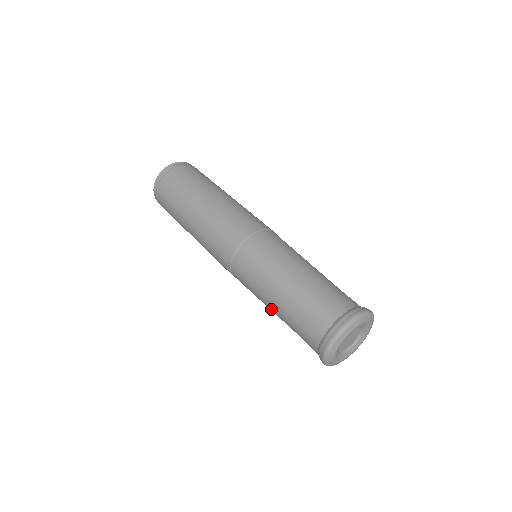
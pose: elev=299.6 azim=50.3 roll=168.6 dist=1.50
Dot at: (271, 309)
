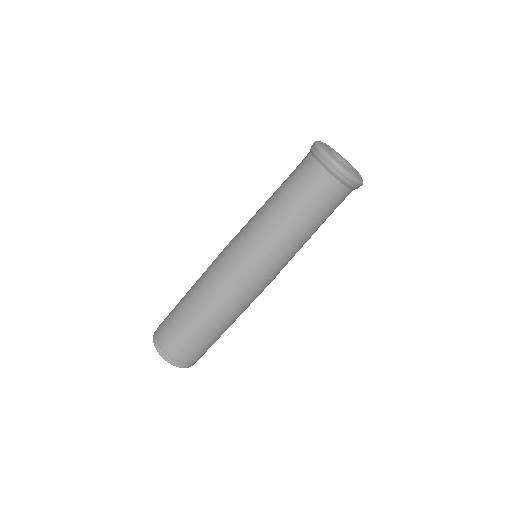
Dot at: (295, 230)
